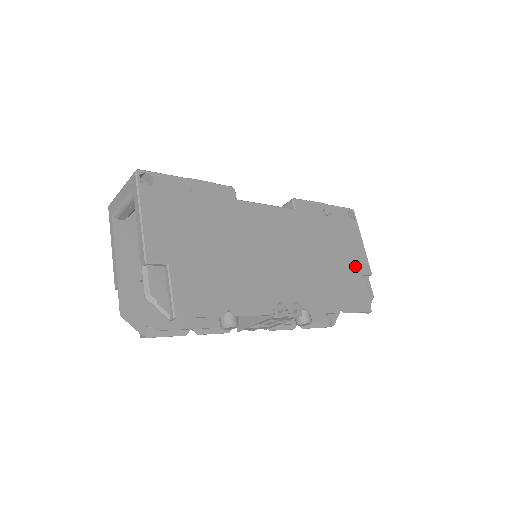
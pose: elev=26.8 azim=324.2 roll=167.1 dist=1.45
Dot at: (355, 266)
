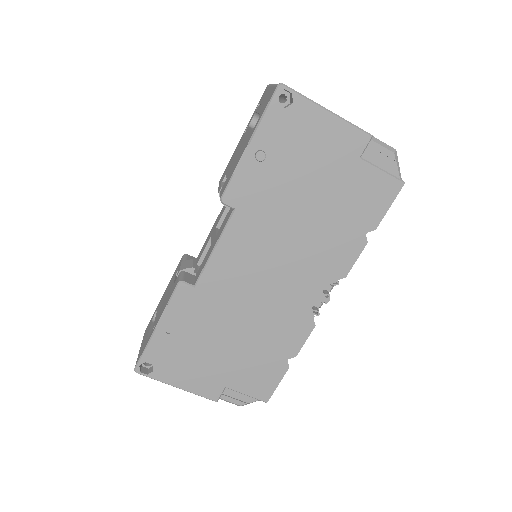
Dot at: (346, 162)
